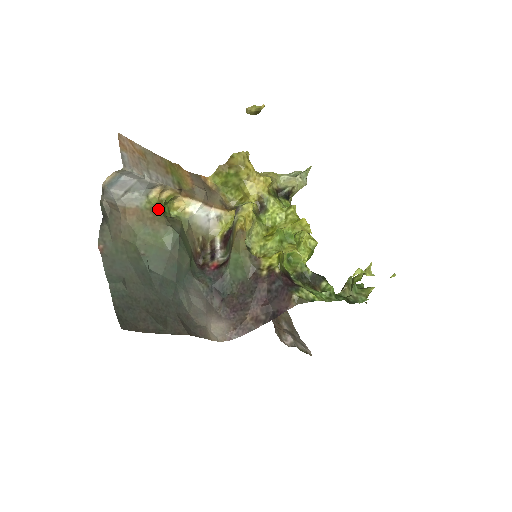
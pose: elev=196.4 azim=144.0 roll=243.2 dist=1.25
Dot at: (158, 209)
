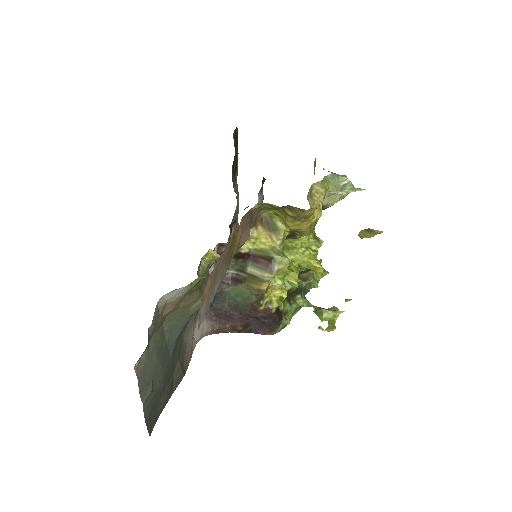
Dot at: (197, 287)
